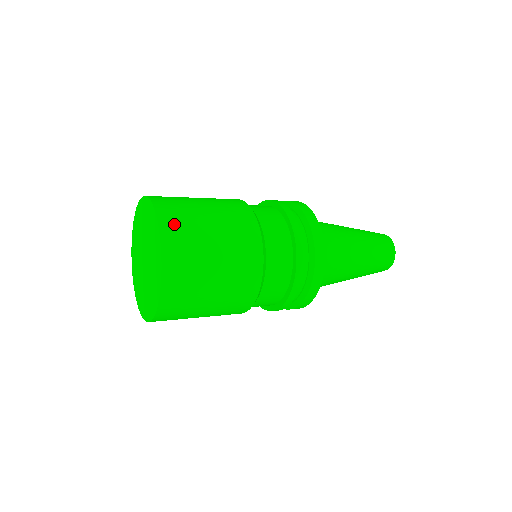
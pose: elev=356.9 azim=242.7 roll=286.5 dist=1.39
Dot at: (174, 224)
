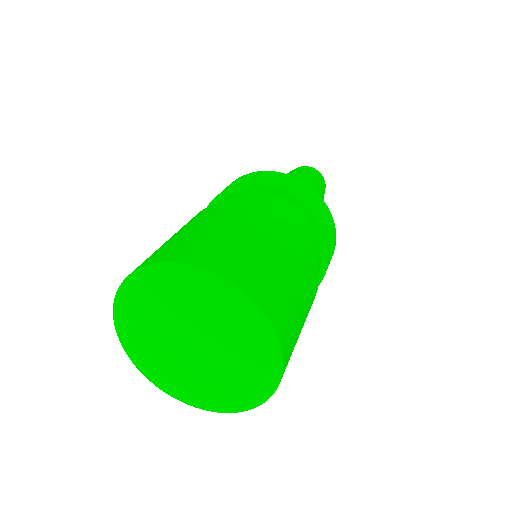
Dot at: (223, 261)
